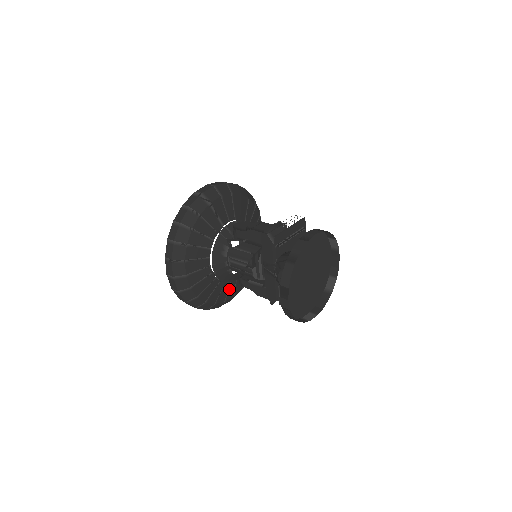
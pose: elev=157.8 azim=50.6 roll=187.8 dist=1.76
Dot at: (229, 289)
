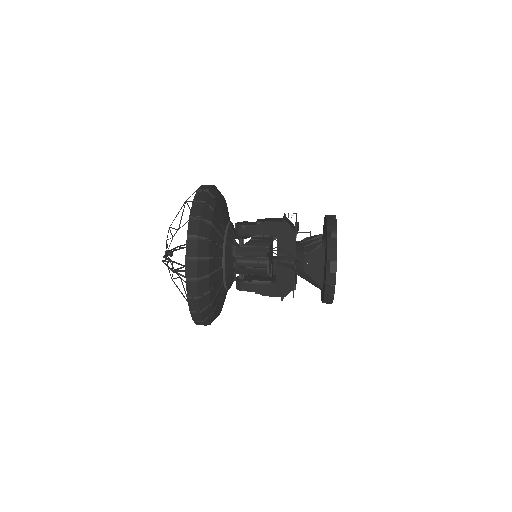
Dot at: (223, 300)
